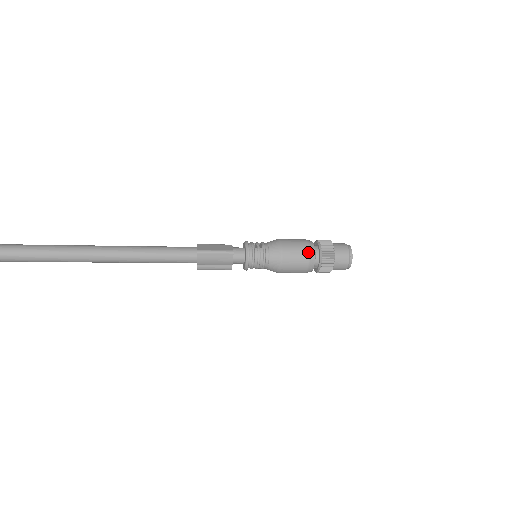
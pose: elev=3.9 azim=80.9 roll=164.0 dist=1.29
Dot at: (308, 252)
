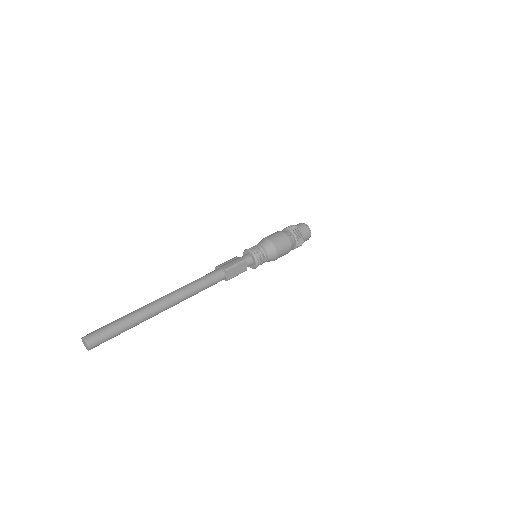
Dot at: occluded
